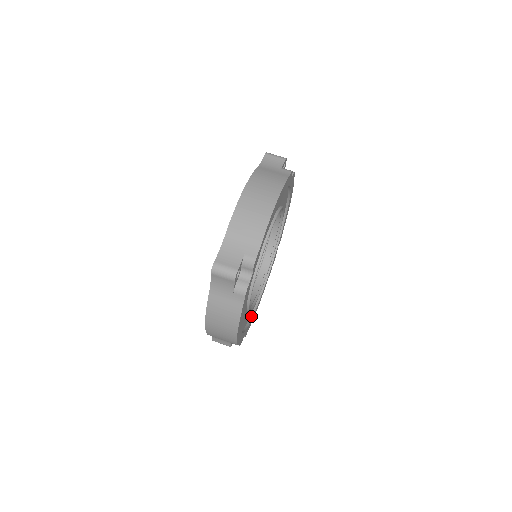
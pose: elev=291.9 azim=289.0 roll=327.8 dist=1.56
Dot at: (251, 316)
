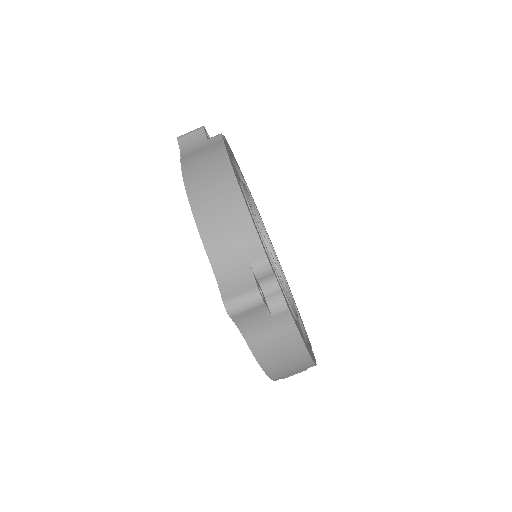
Dot at: occluded
